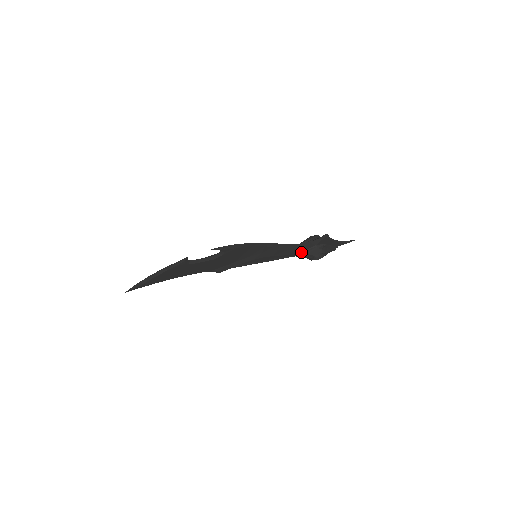
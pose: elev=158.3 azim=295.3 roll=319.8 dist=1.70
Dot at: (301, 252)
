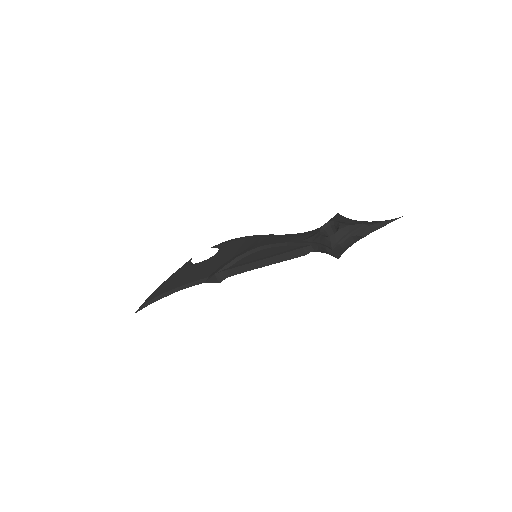
Dot at: occluded
